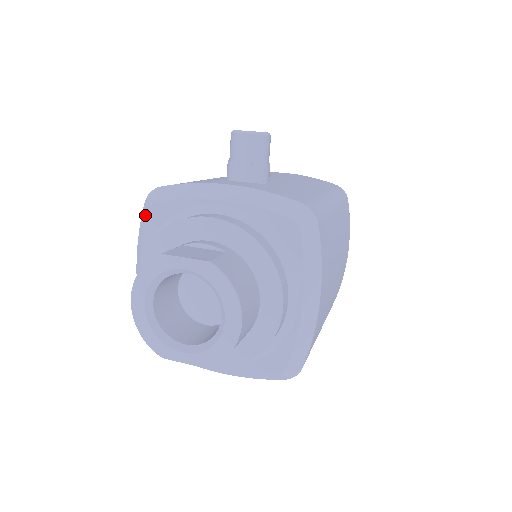
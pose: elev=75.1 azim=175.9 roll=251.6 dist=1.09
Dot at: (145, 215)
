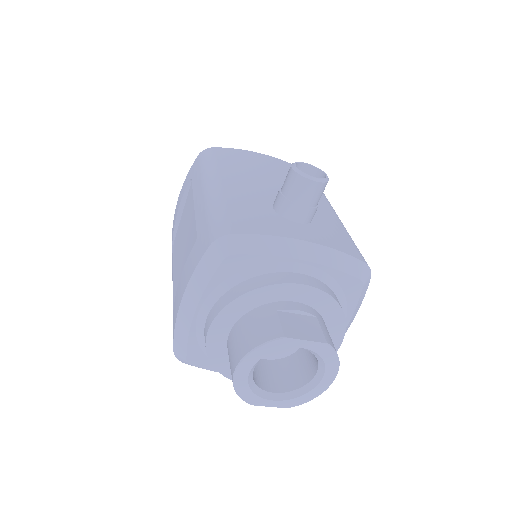
Dot at: (214, 262)
